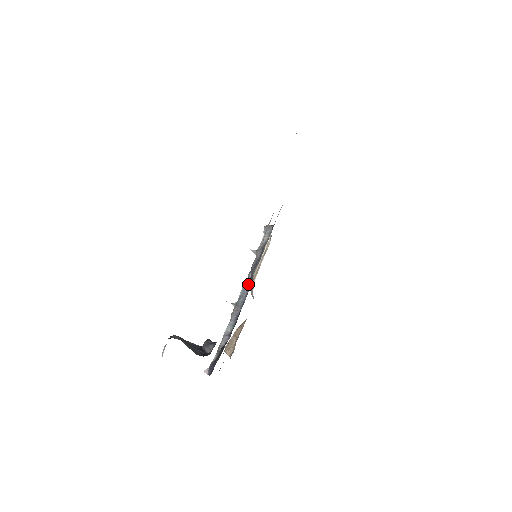
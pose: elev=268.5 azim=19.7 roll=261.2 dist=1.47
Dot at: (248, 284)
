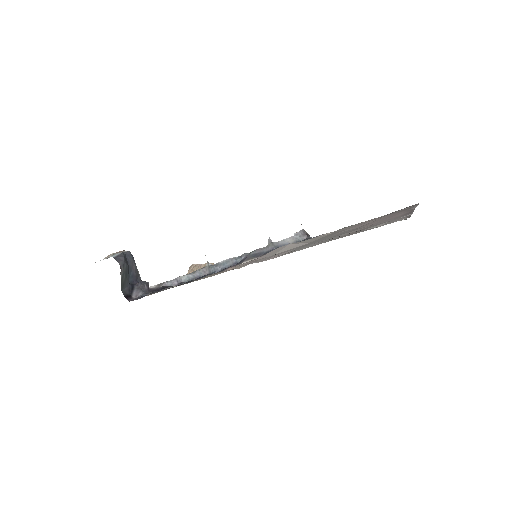
Dot at: (234, 262)
